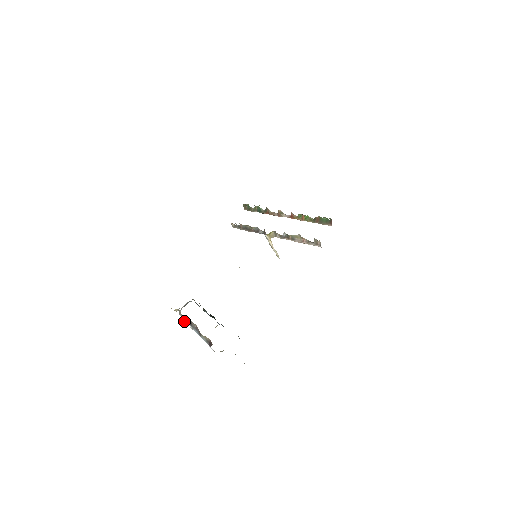
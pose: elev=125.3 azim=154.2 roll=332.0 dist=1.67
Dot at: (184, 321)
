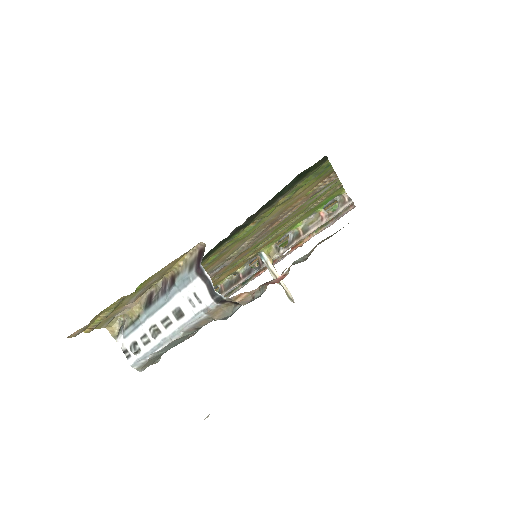
Dot at: (133, 346)
